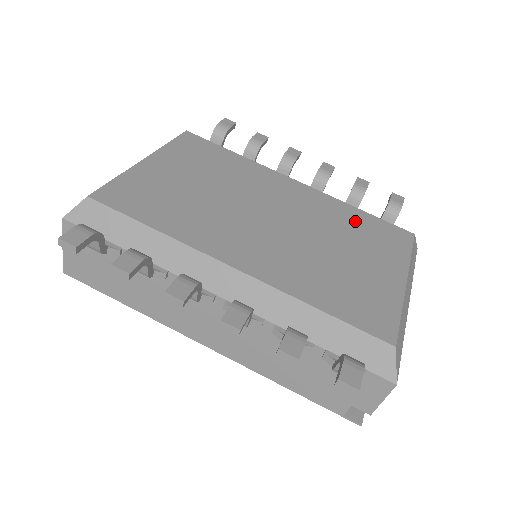
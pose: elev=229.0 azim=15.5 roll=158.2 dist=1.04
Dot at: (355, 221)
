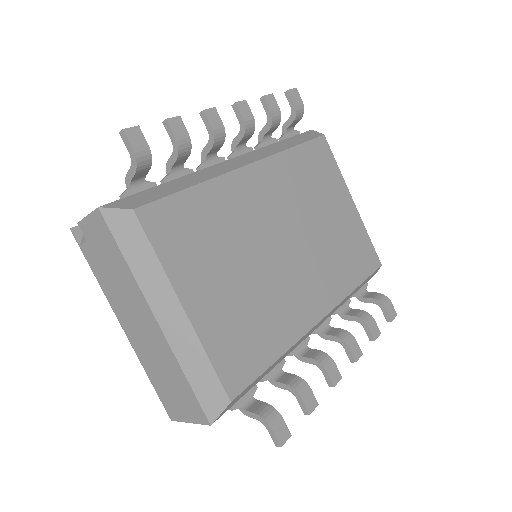
Dot at: (304, 170)
